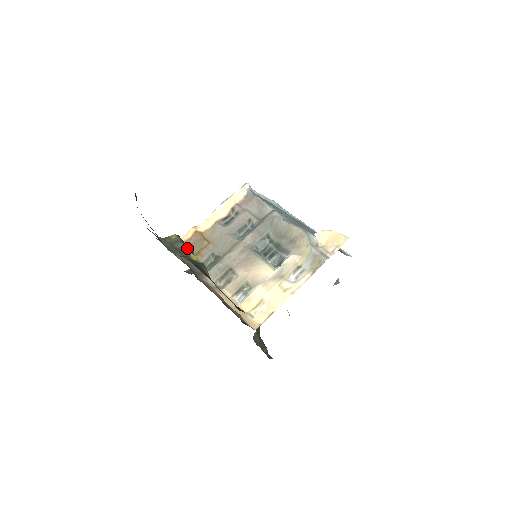
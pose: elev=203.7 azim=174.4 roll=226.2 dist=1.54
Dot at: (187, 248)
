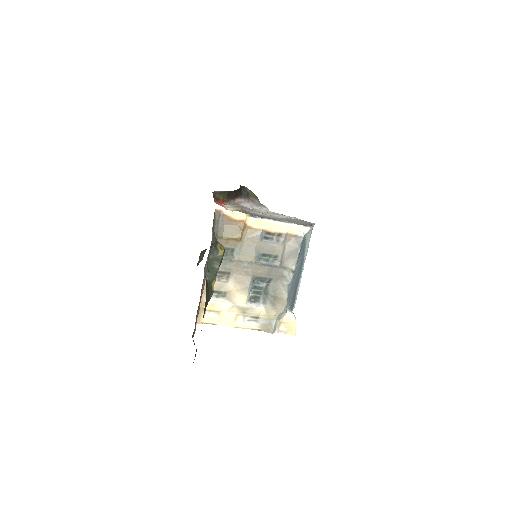
Dot at: occluded
